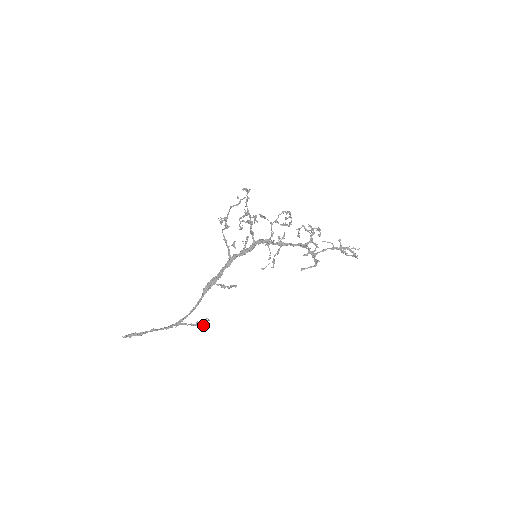
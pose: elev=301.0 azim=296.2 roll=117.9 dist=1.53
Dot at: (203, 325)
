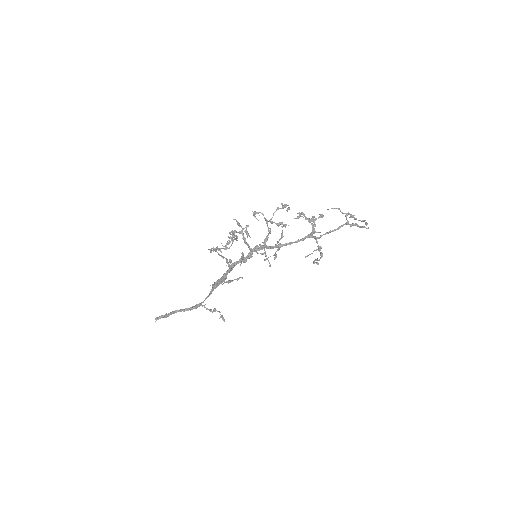
Dot at: occluded
